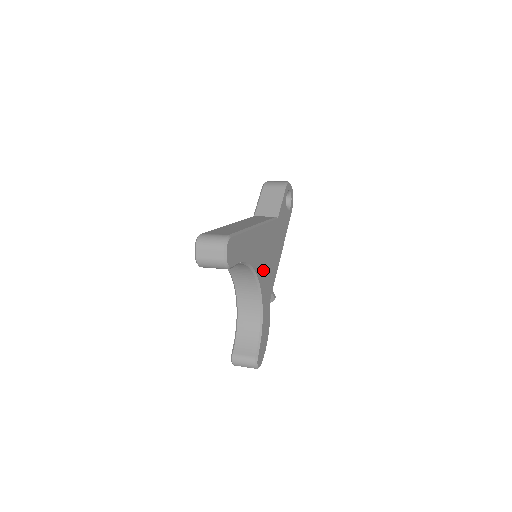
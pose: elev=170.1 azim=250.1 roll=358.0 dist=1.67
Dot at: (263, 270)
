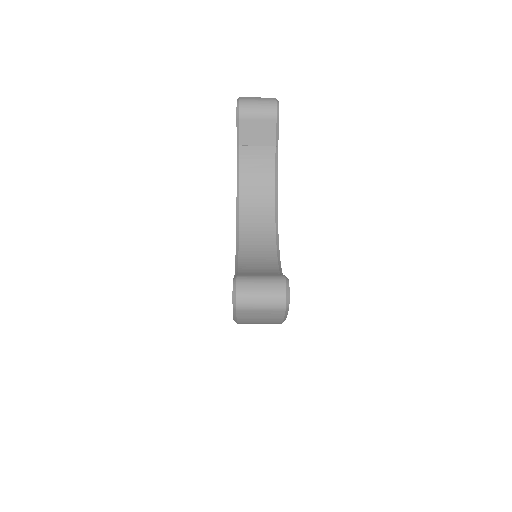
Dot at: occluded
